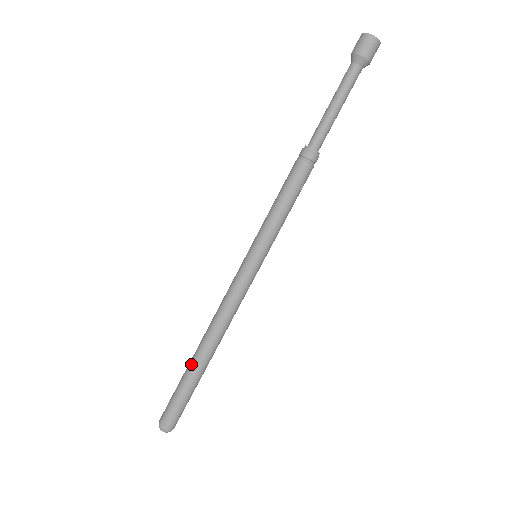
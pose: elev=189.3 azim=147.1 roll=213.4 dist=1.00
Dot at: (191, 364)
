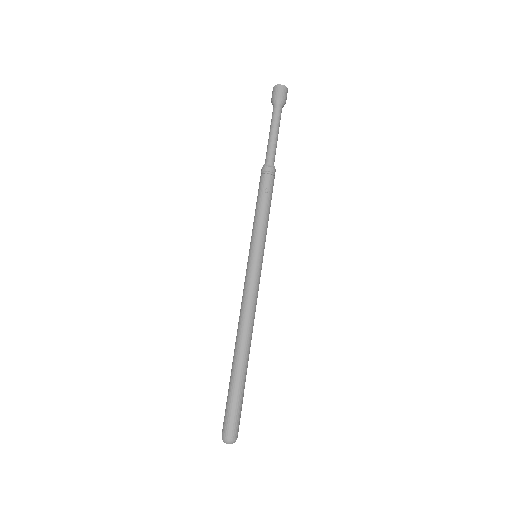
Dot at: (232, 365)
